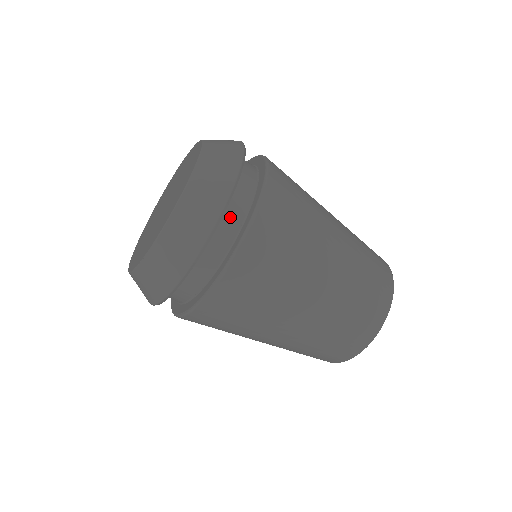
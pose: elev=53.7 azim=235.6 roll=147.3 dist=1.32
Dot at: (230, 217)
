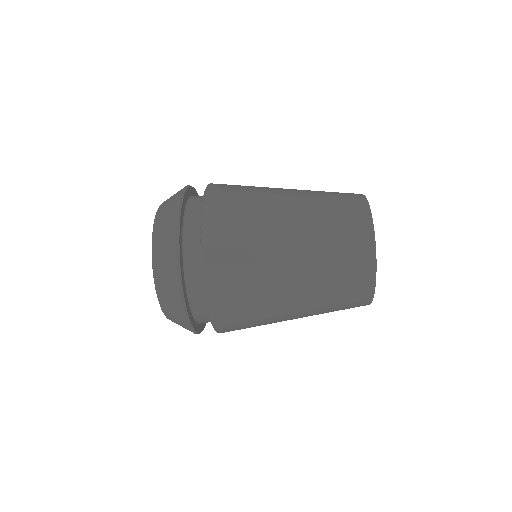
Dot at: (193, 284)
